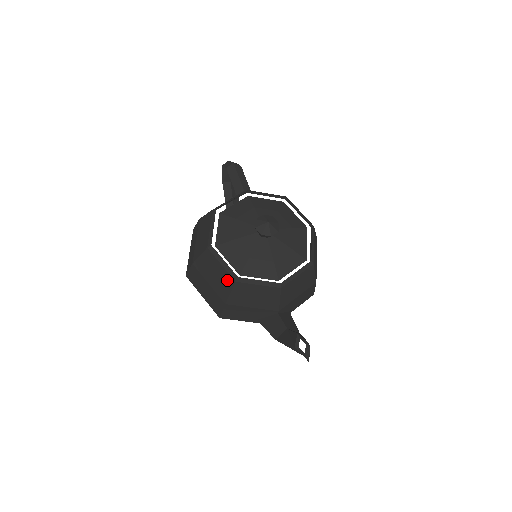
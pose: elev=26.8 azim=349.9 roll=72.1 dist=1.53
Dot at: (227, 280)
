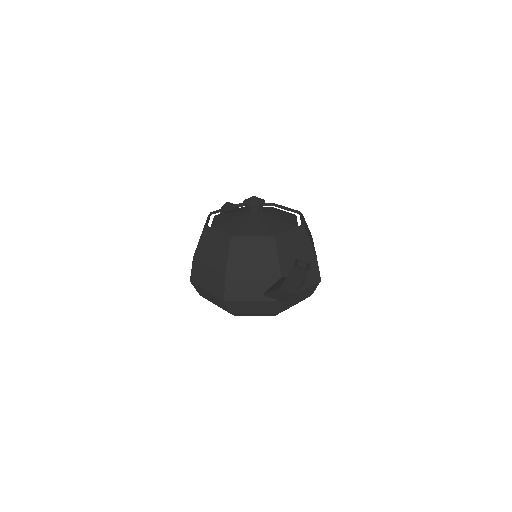
Dot at: (223, 246)
